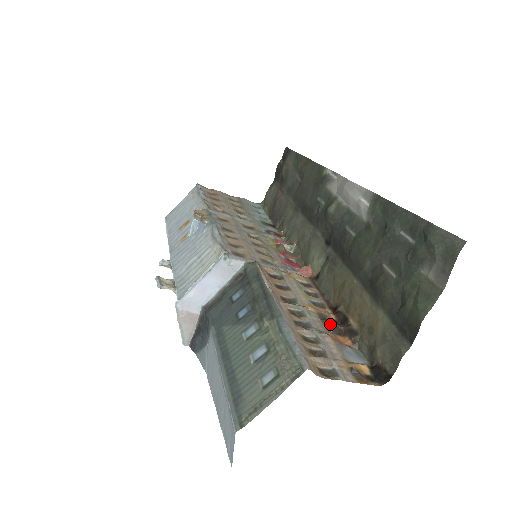
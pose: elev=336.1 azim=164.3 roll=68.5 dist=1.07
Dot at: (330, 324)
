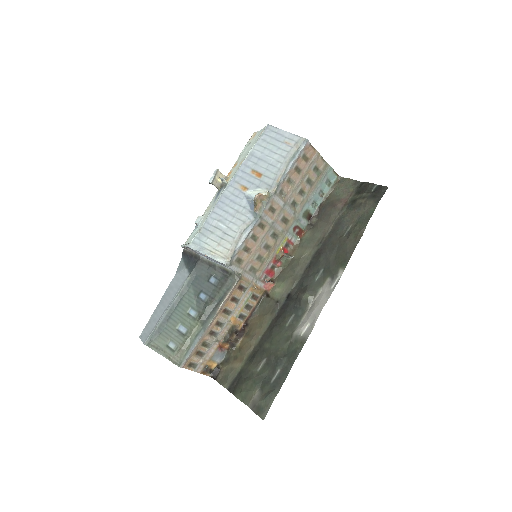
Dot at: (228, 338)
